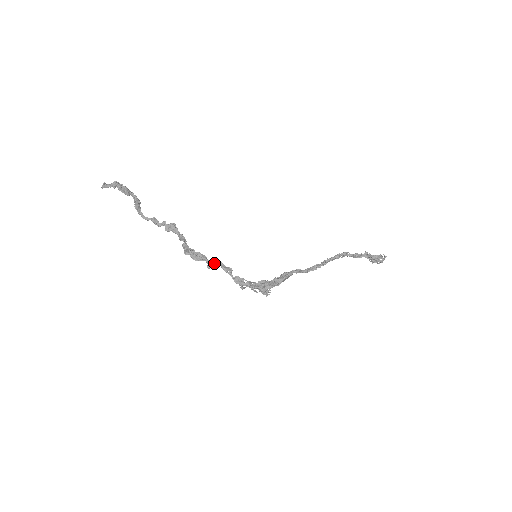
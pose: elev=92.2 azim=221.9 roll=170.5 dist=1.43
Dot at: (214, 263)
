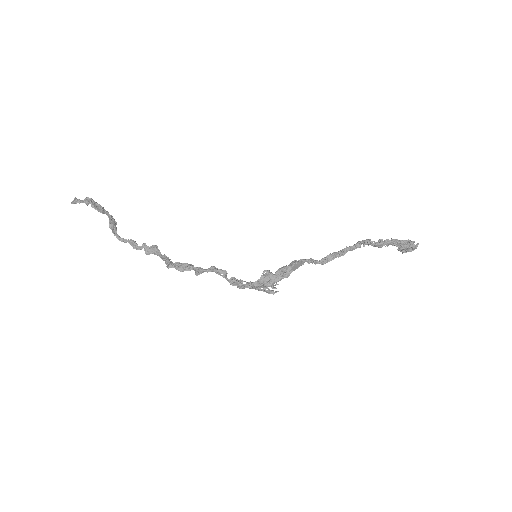
Dot at: (204, 269)
